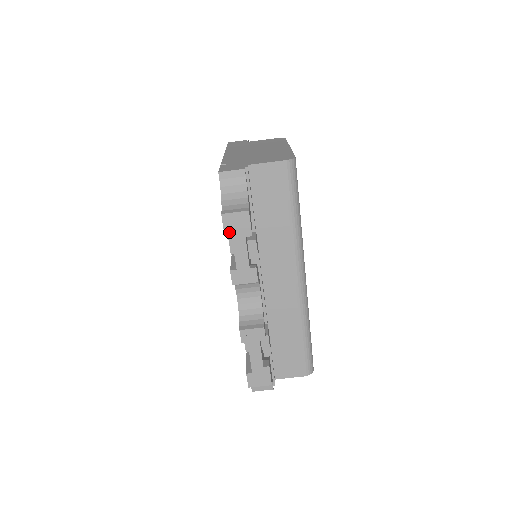
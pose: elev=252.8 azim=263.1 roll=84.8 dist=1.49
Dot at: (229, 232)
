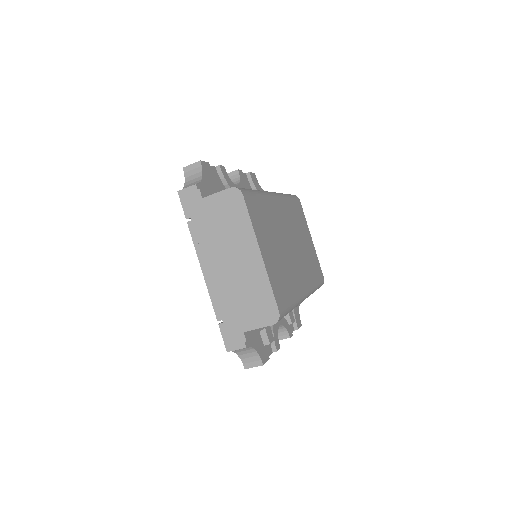
Dot at: occluded
